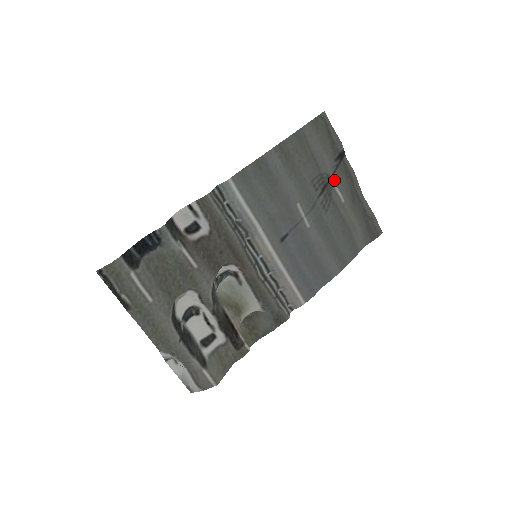
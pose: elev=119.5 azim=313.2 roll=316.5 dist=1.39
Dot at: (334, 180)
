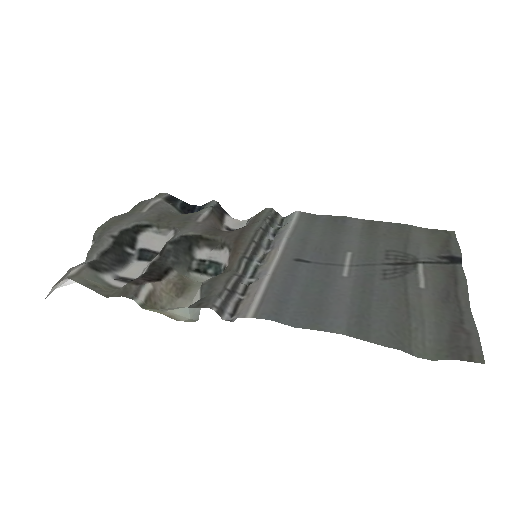
Dot at: (423, 268)
